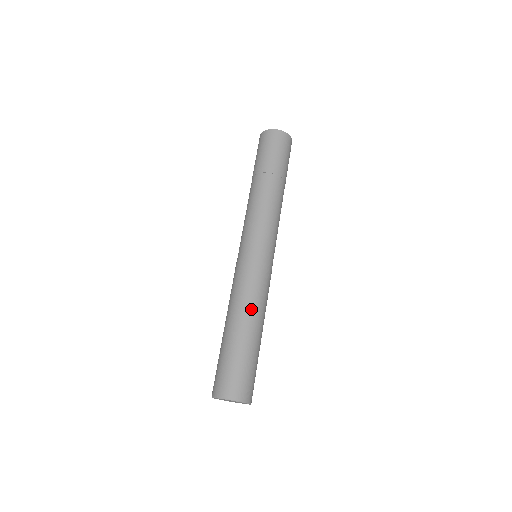
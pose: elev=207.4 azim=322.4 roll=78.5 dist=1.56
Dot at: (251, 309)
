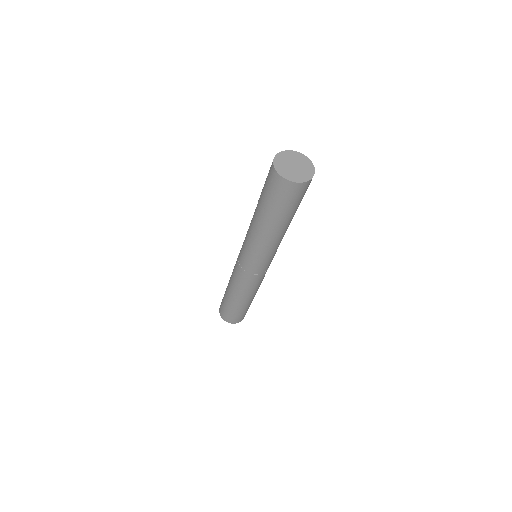
Dot at: (242, 295)
